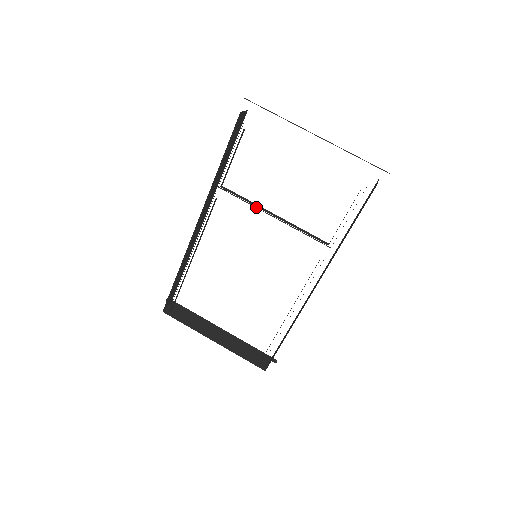
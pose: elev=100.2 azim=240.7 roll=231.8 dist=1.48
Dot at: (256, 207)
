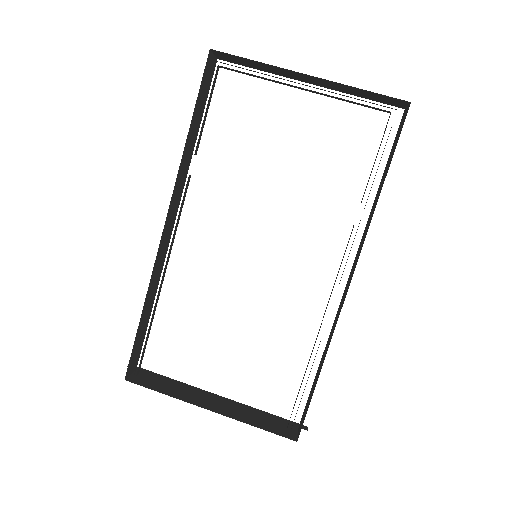
Dot at: occluded
